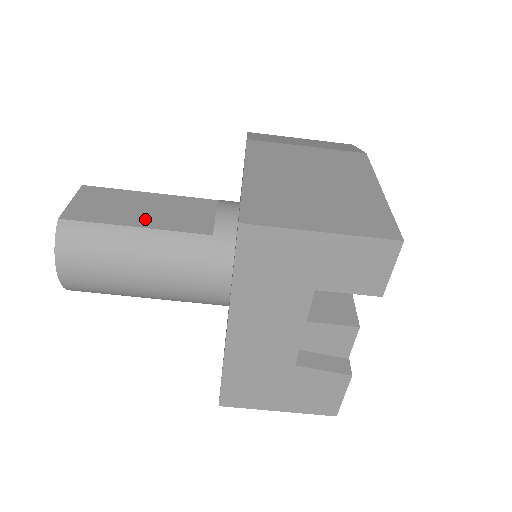
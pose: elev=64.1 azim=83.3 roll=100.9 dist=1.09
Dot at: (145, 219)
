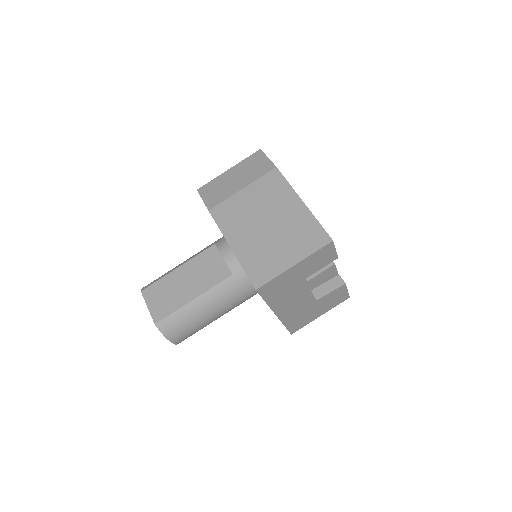
Dot at: (193, 290)
